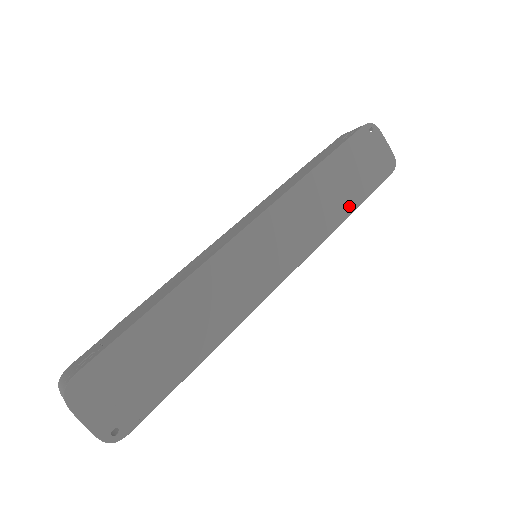
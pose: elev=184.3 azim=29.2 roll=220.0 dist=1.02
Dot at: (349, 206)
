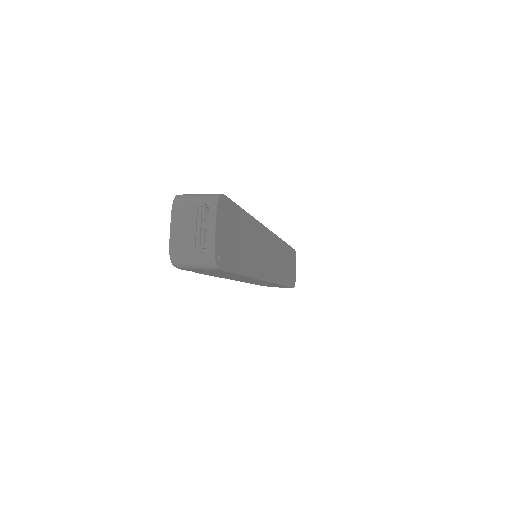
Dot at: (286, 280)
